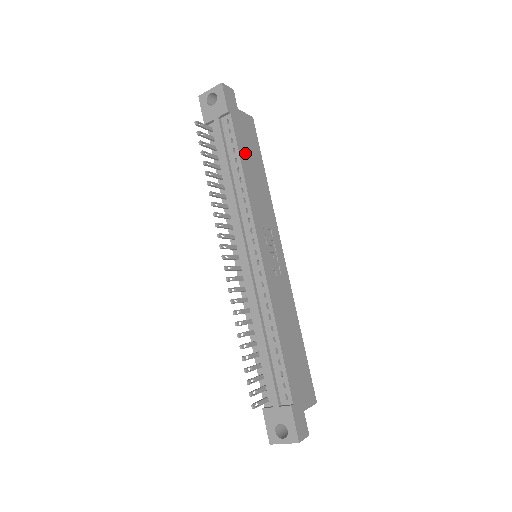
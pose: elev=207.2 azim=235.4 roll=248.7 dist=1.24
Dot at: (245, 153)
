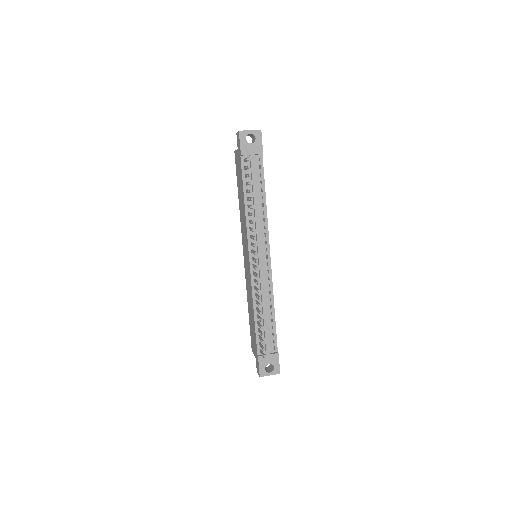
Dot at: occluded
